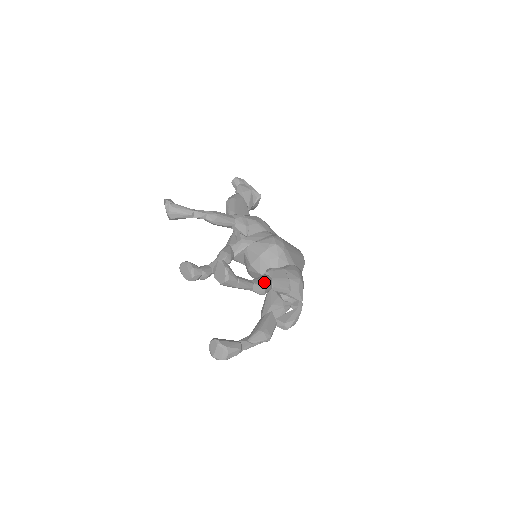
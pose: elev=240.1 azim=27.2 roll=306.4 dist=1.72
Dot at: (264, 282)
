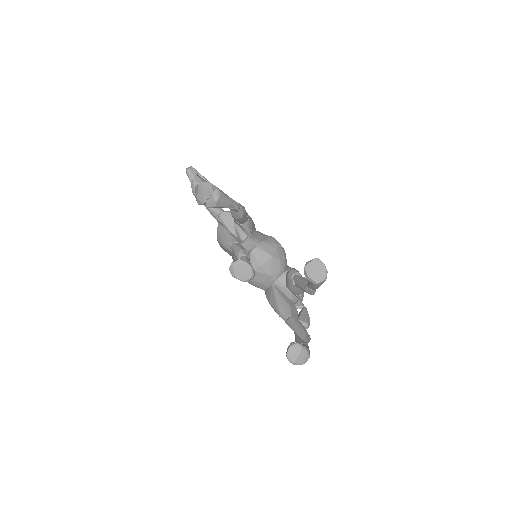
Dot at: occluded
